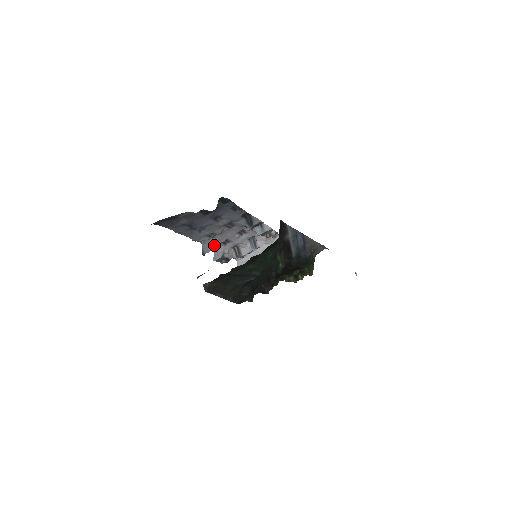
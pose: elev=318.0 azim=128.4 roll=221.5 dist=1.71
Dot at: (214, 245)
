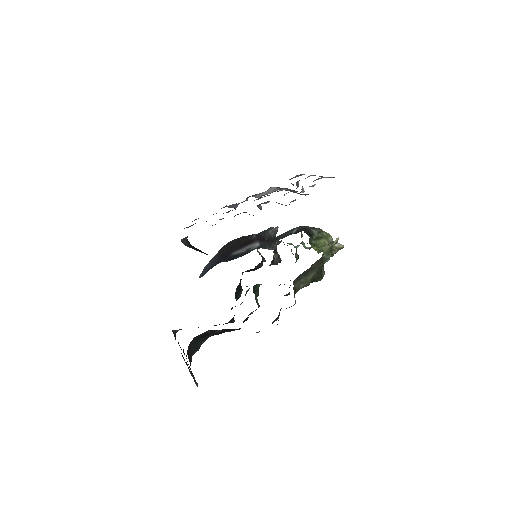
Dot at: (237, 205)
